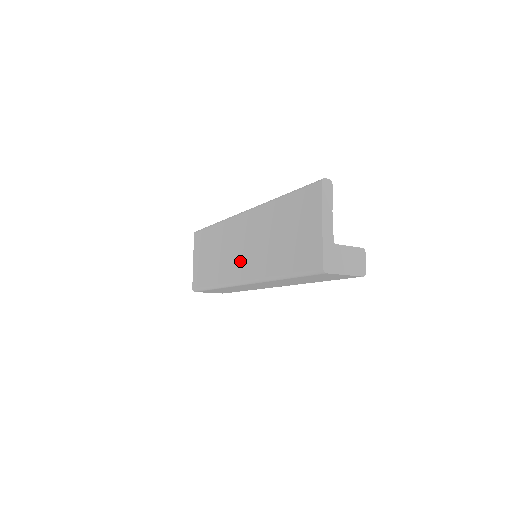
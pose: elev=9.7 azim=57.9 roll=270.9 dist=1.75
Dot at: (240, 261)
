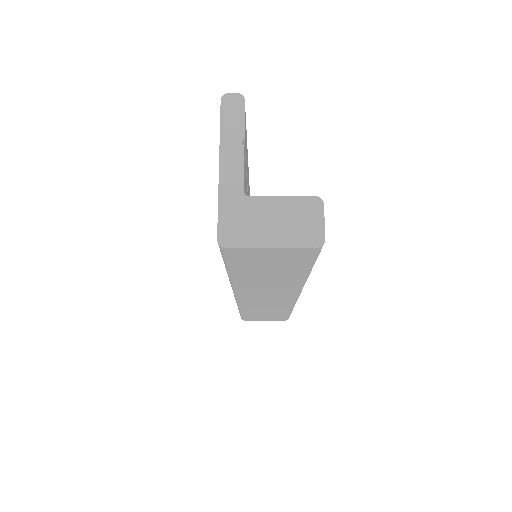
Dot at: occluded
